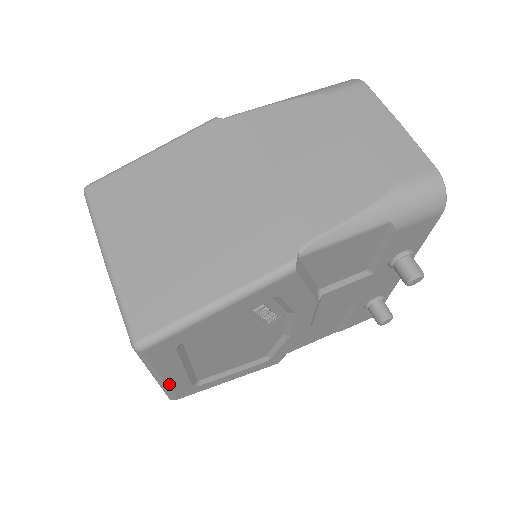
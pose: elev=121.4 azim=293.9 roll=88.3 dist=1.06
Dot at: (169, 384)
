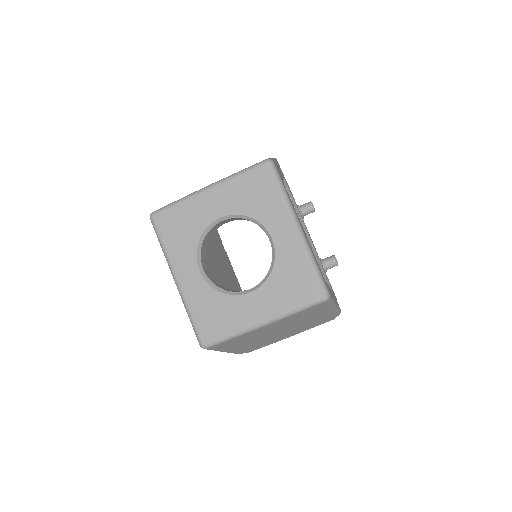
Dot at: (308, 244)
